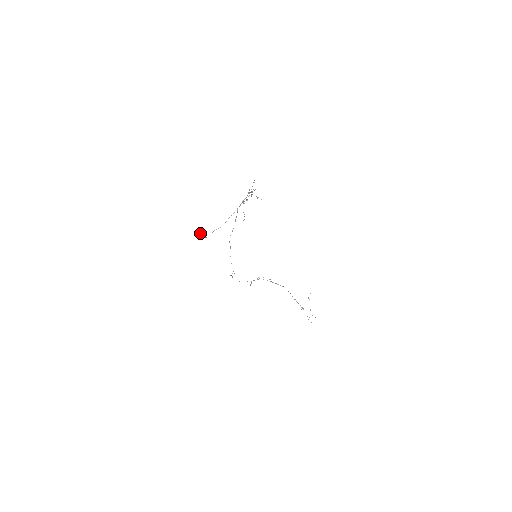
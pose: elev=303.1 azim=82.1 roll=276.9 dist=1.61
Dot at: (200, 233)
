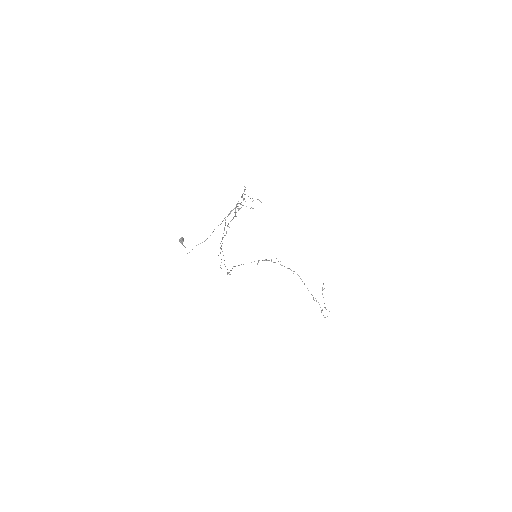
Dot at: occluded
